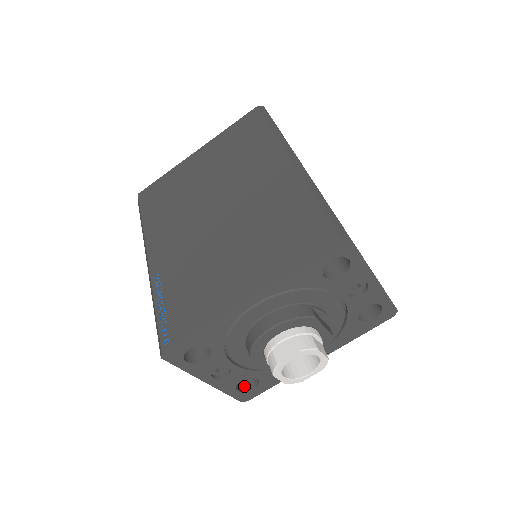
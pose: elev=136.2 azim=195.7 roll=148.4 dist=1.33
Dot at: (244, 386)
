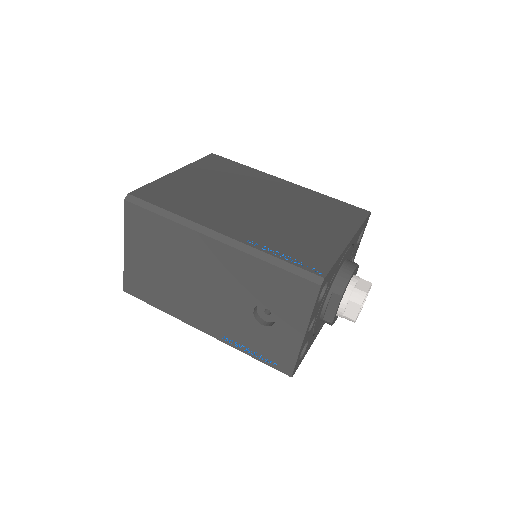
Dot at: occluded
